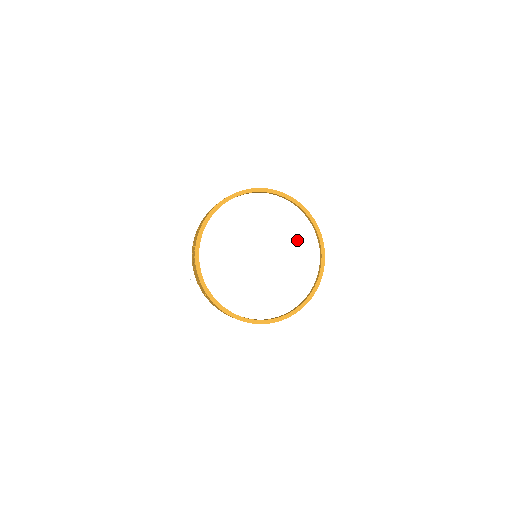
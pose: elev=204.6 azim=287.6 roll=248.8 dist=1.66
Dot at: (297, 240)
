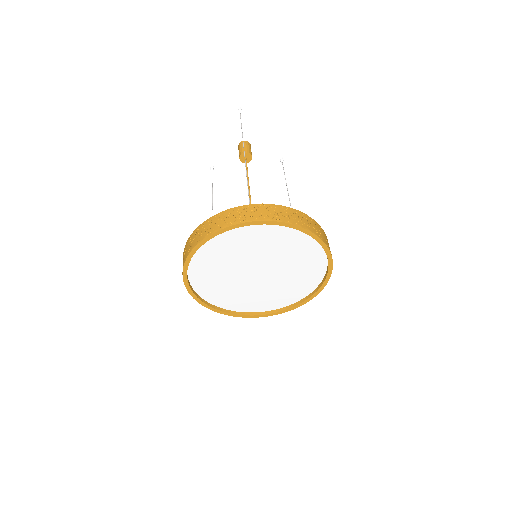
Dot at: (300, 256)
